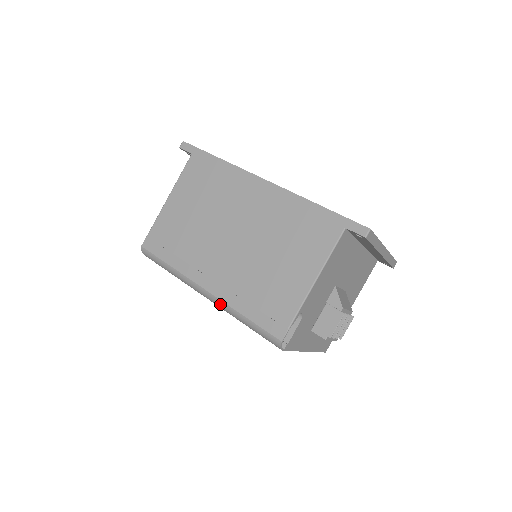
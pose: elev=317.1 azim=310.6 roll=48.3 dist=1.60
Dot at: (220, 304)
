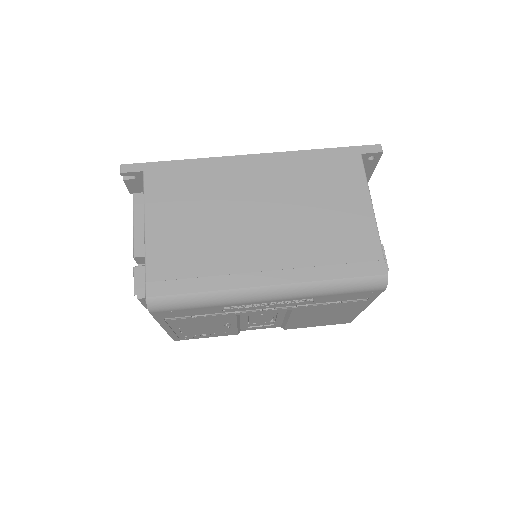
Dot at: (297, 289)
